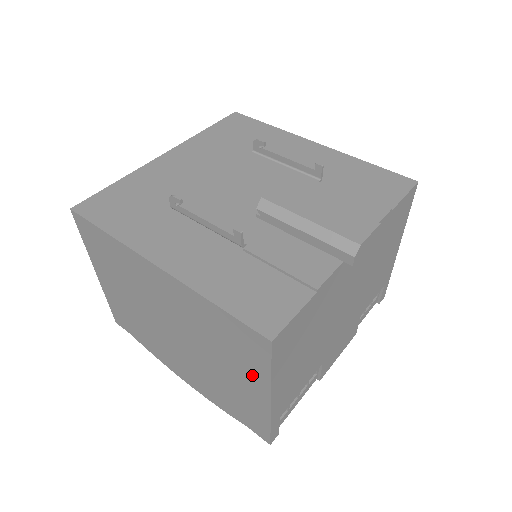
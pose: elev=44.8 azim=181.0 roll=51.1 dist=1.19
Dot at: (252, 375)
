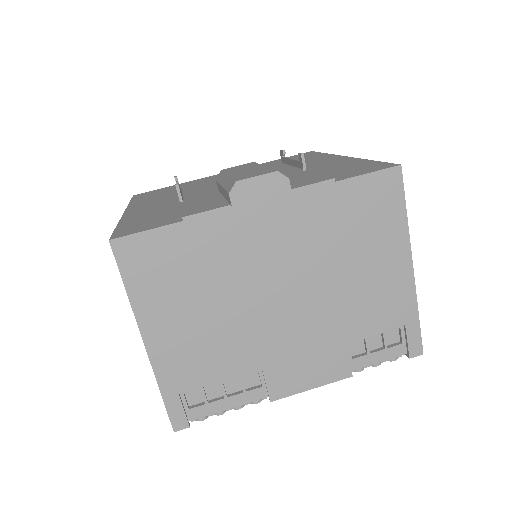
Dot at: occluded
